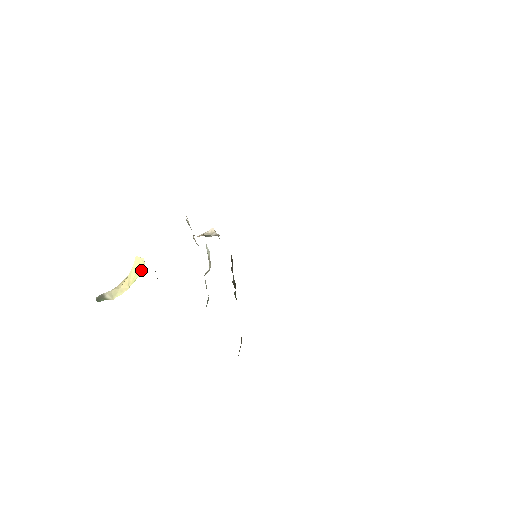
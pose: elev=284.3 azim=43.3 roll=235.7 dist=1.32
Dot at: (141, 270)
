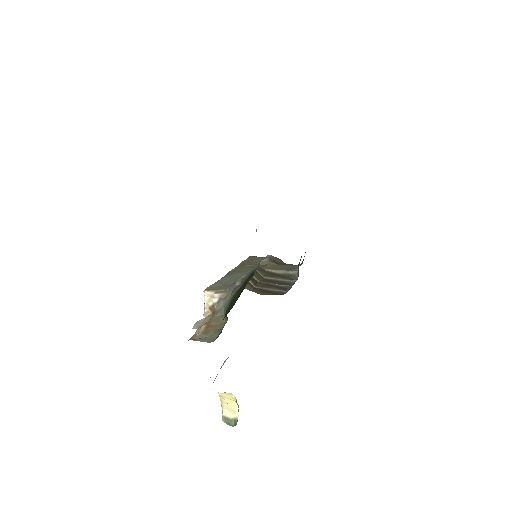
Dot at: (232, 394)
